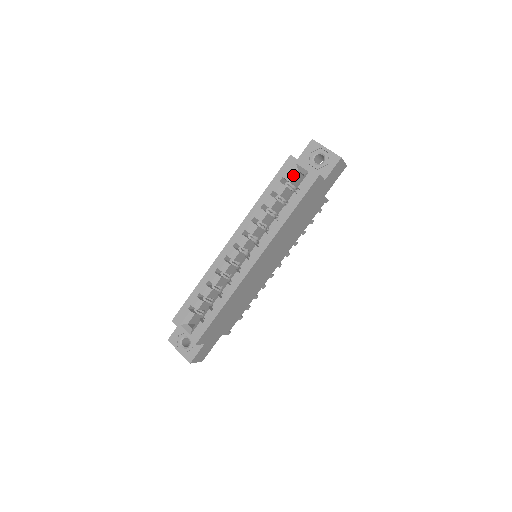
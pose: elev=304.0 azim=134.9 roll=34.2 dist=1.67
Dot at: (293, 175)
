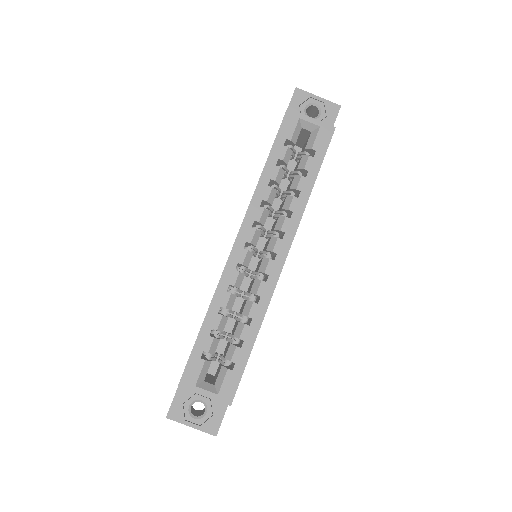
Dot at: (297, 134)
